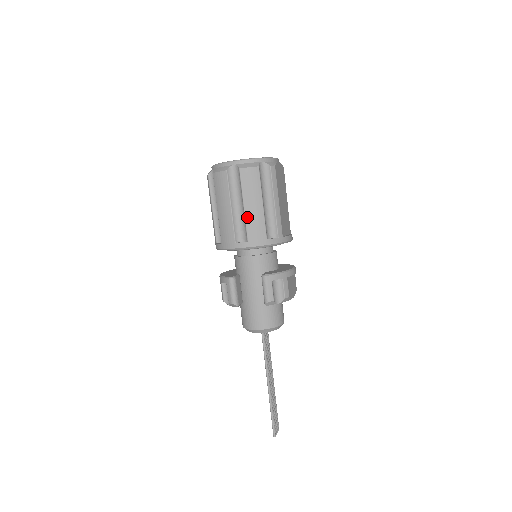
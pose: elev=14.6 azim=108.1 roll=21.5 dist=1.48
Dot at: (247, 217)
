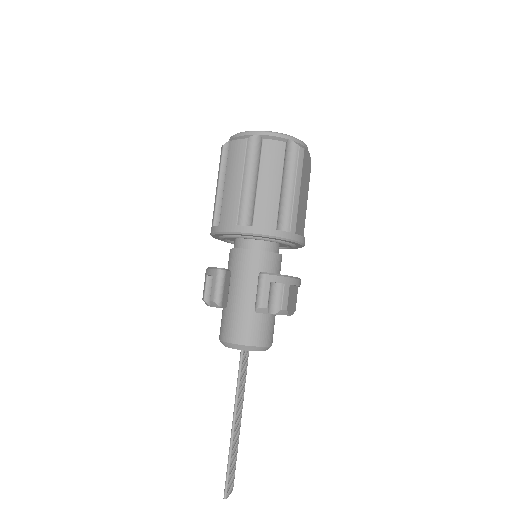
Dot at: (258, 197)
